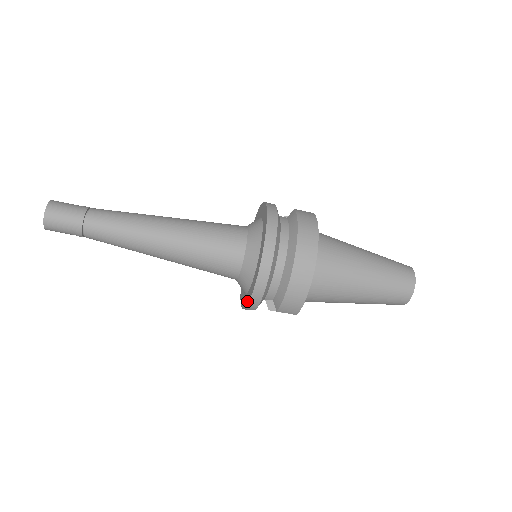
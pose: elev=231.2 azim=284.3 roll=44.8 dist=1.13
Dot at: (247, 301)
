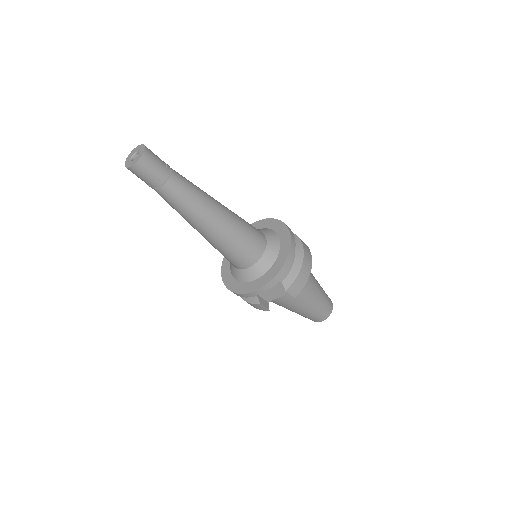
Dot at: (271, 276)
